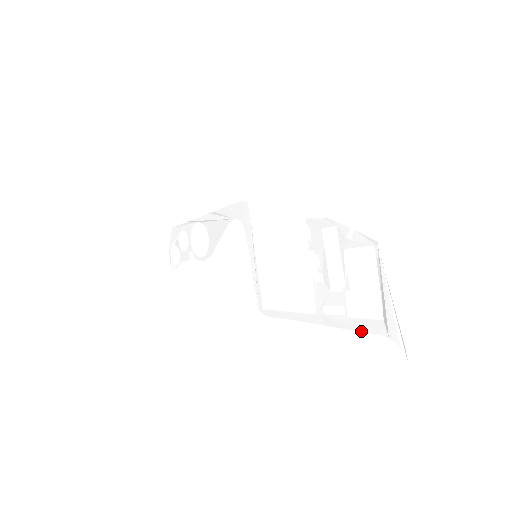
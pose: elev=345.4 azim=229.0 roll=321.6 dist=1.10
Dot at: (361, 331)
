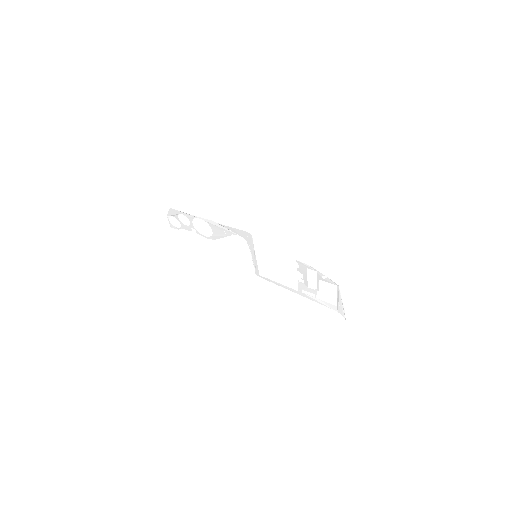
Dot at: occluded
